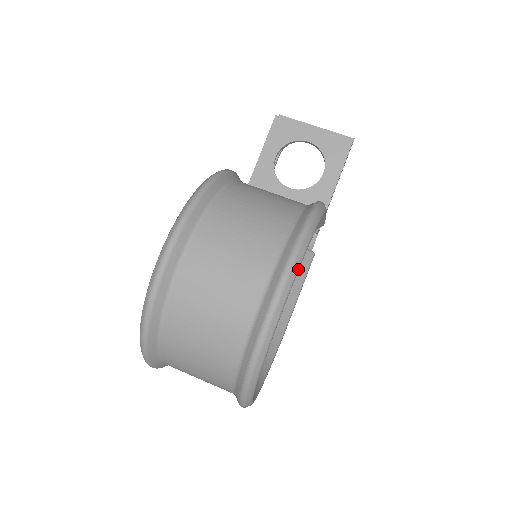
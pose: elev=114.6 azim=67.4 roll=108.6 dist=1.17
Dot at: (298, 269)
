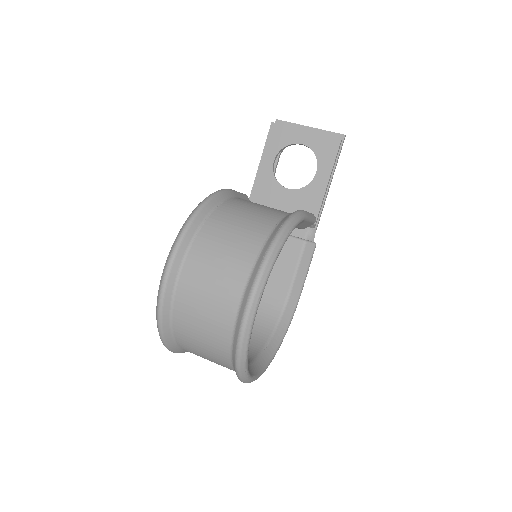
Dot at: (266, 280)
